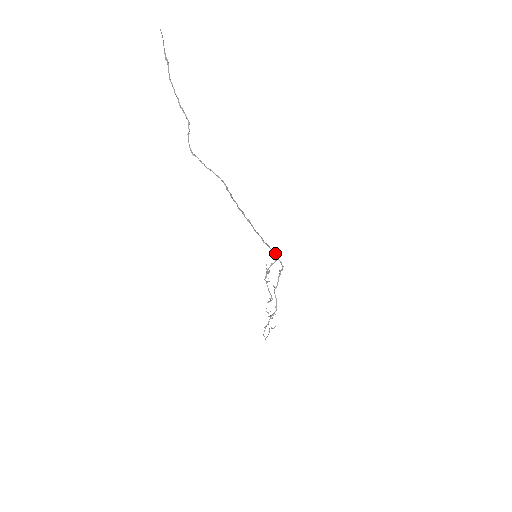
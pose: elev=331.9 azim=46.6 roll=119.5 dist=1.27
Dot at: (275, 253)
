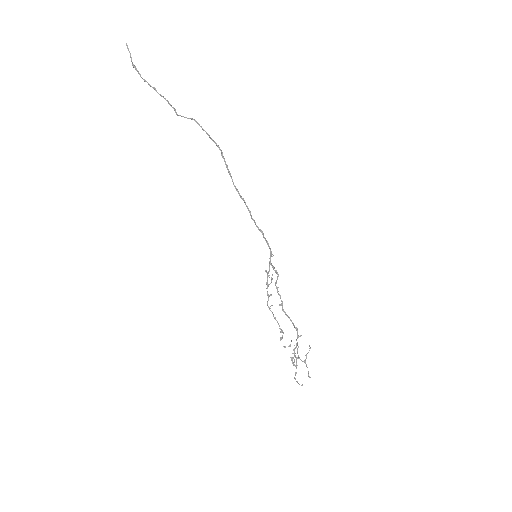
Dot at: (269, 247)
